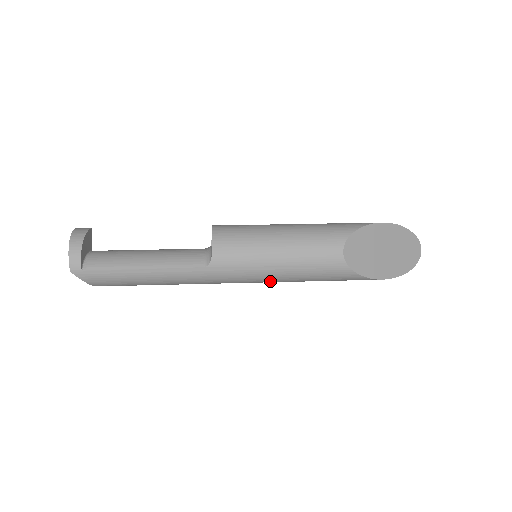
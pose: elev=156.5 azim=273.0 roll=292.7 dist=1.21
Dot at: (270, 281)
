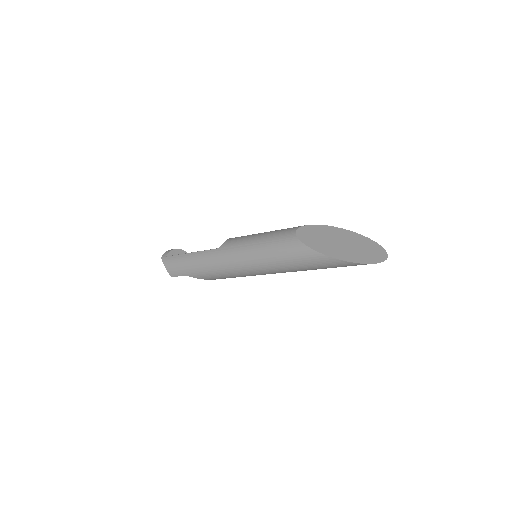
Dot at: (252, 261)
